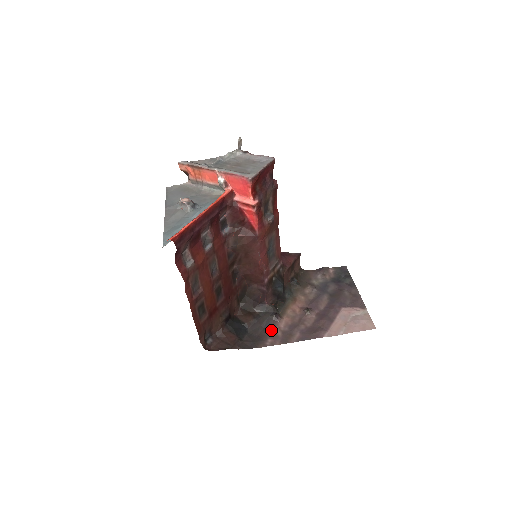
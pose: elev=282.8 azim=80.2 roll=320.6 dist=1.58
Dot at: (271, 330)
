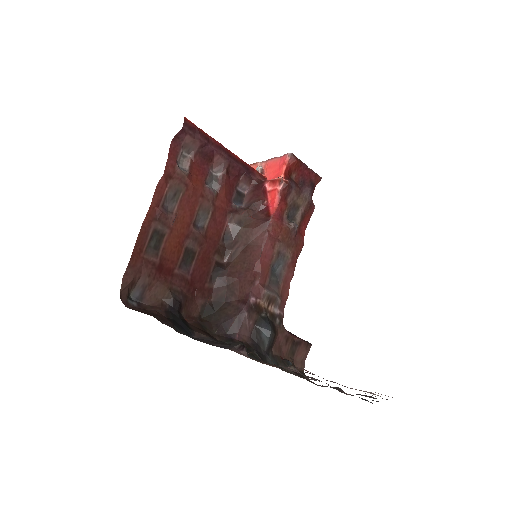
Dot at: (225, 348)
